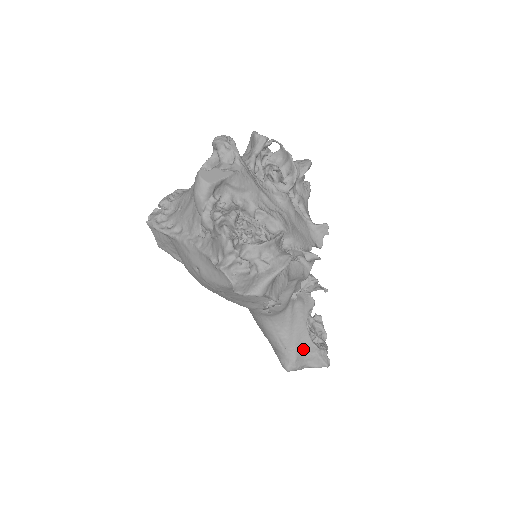
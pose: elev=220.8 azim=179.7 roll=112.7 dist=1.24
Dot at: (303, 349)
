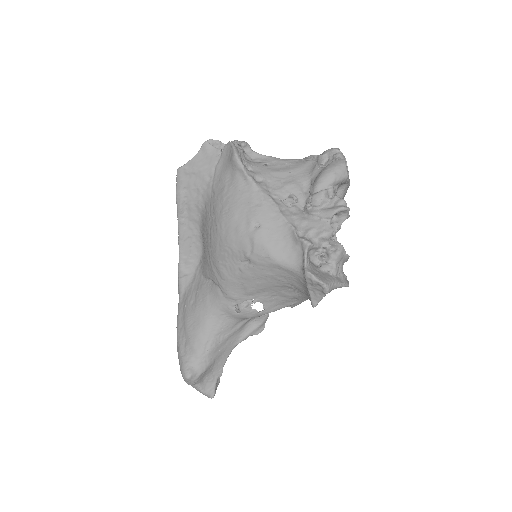
Dot at: (214, 366)
